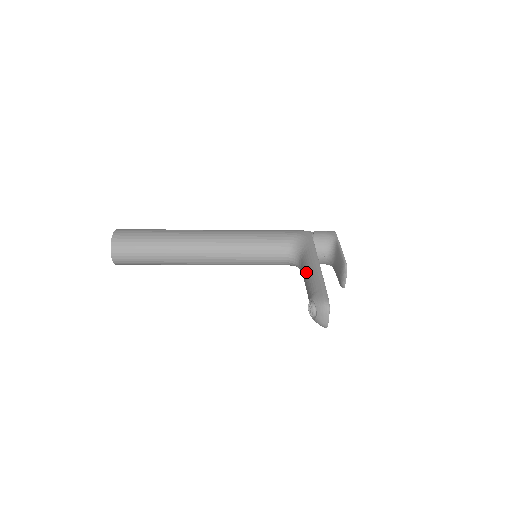
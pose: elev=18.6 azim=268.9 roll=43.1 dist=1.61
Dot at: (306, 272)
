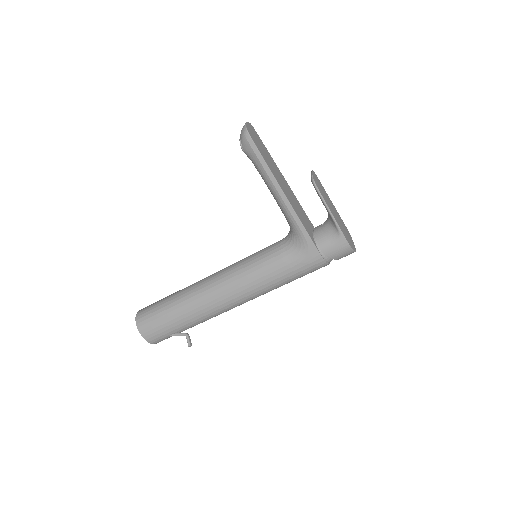
Dot at: occluded
